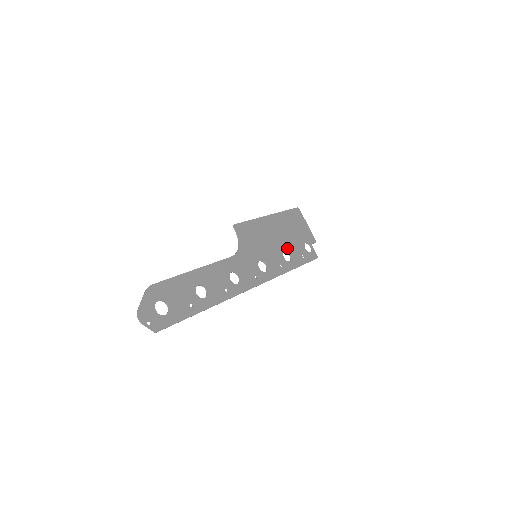
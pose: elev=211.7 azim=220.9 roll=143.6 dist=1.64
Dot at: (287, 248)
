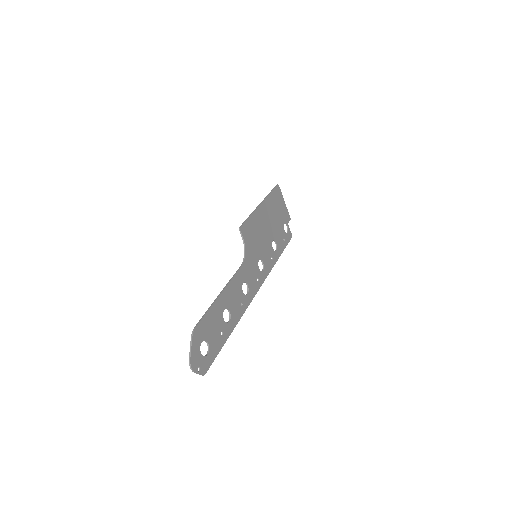
Dot at: (274, 236)
